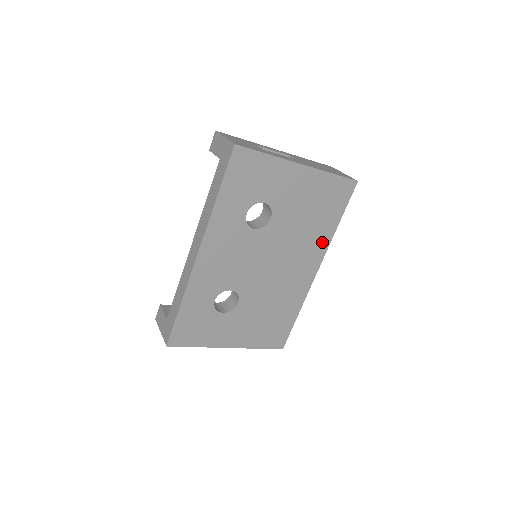
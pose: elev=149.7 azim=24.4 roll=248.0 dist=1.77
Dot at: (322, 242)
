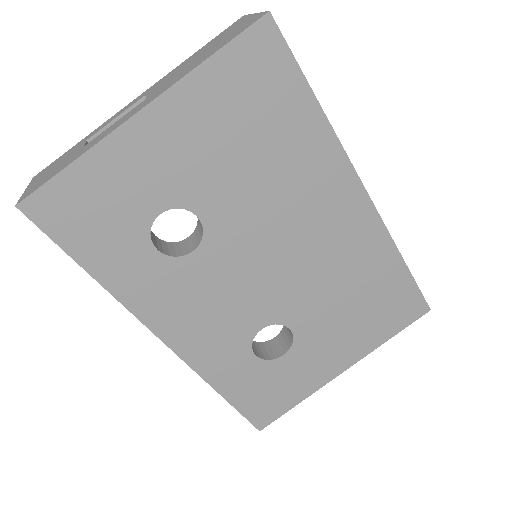
Dot at: (323, 155)
